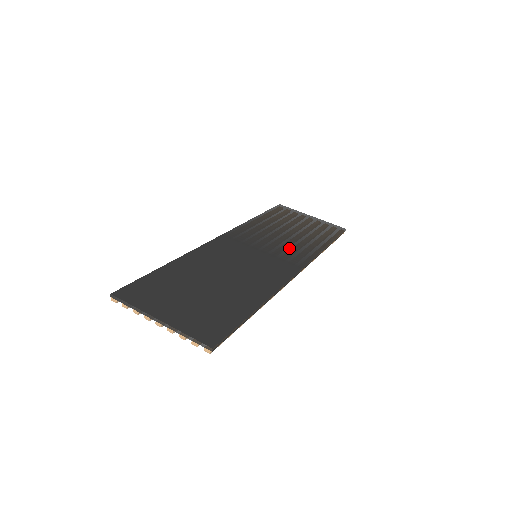
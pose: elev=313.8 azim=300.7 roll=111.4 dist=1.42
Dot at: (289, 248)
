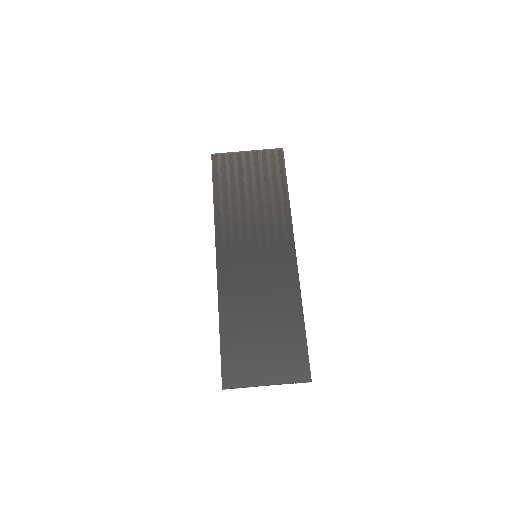
Dot at: (269, 224)
